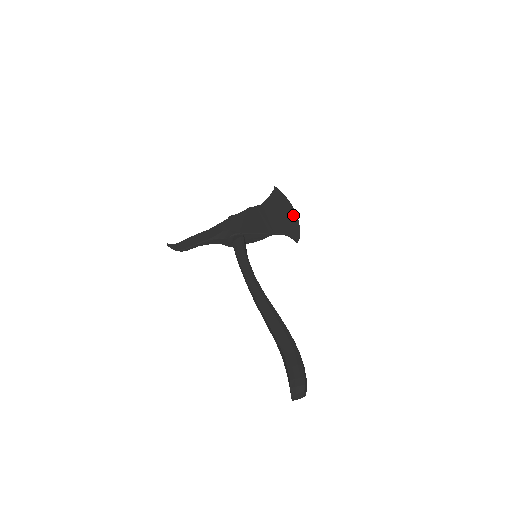
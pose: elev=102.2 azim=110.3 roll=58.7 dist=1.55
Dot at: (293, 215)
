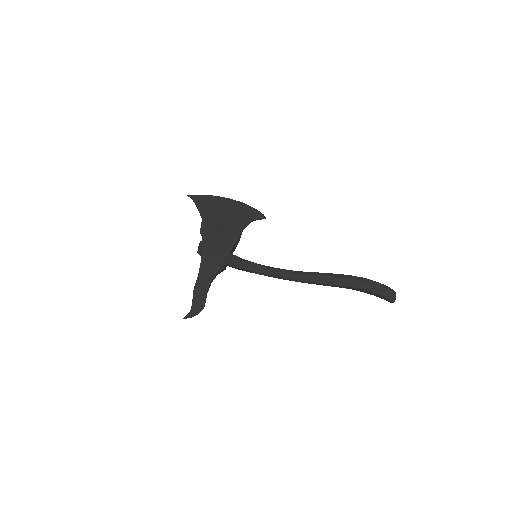
Dot at: (235, 203)
